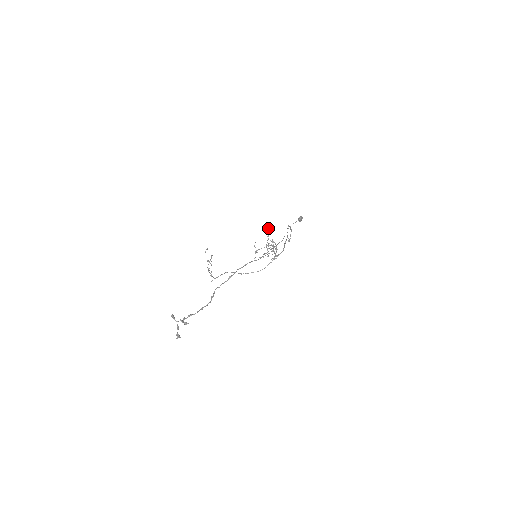
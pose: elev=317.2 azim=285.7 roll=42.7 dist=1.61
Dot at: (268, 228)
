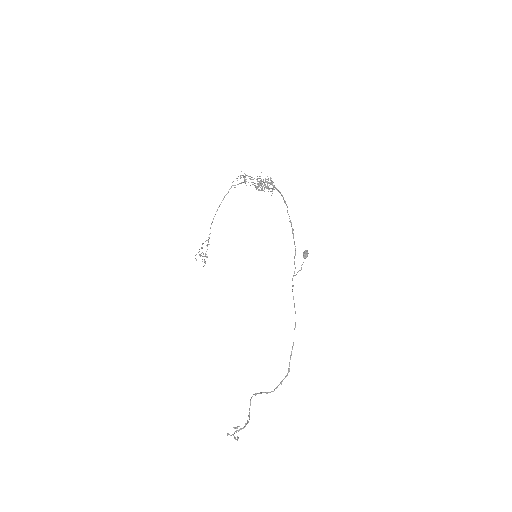
Dot at: (256, 189)
